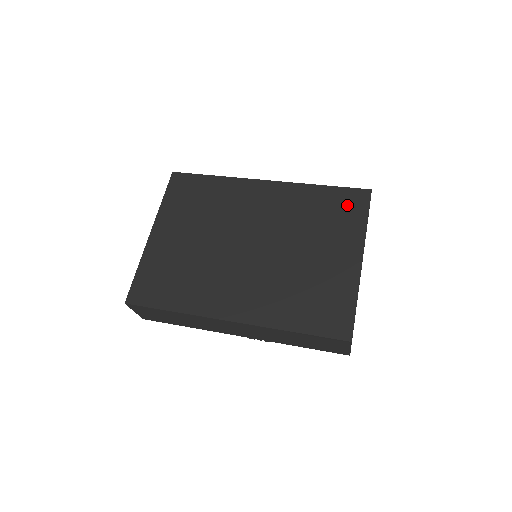
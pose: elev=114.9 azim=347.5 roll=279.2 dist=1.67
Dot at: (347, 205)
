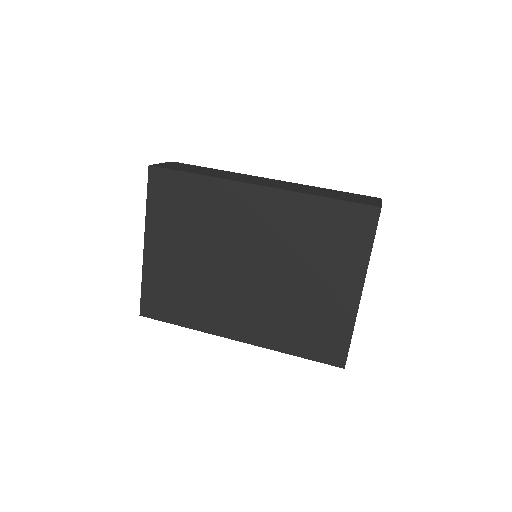
Dot at: (351, 227)
